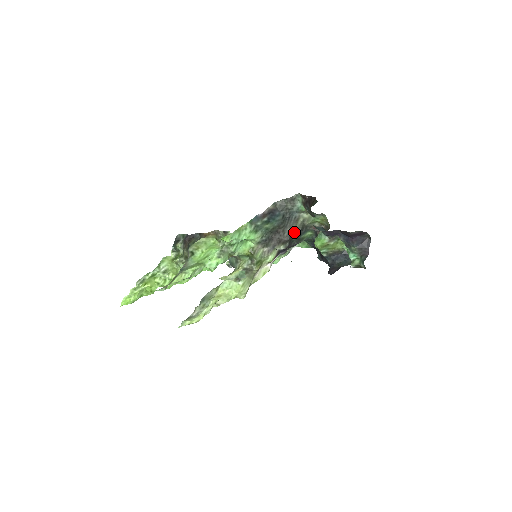
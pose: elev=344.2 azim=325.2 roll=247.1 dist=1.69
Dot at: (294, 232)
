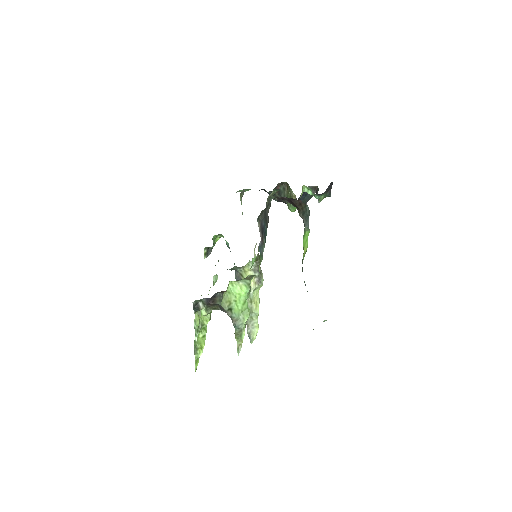
Dot at: occluded
